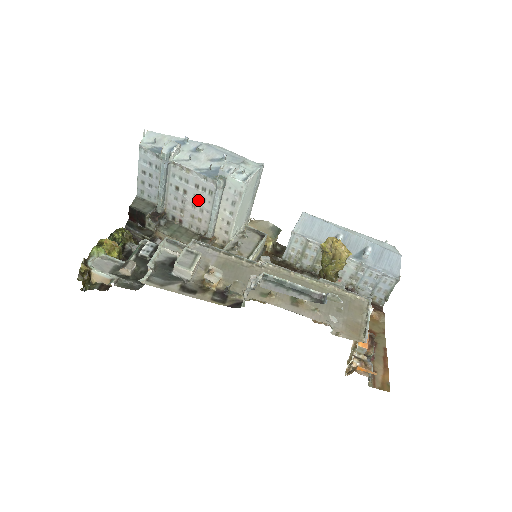
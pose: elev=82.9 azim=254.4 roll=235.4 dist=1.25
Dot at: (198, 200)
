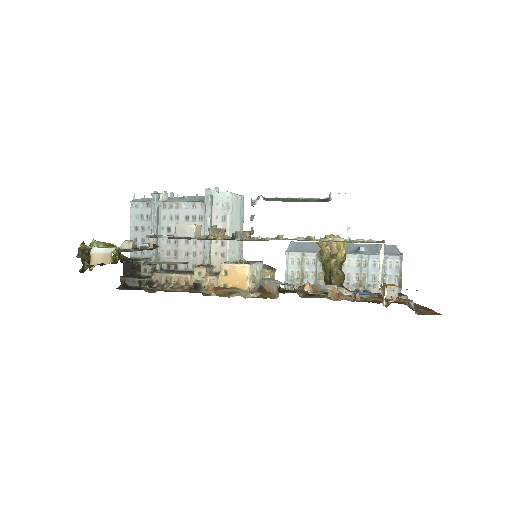
Dot at: occluded
